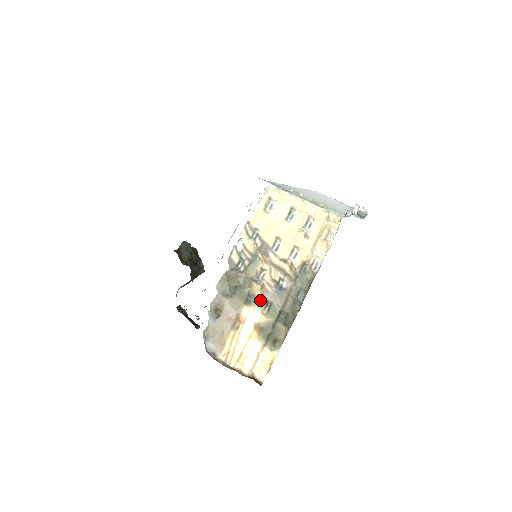
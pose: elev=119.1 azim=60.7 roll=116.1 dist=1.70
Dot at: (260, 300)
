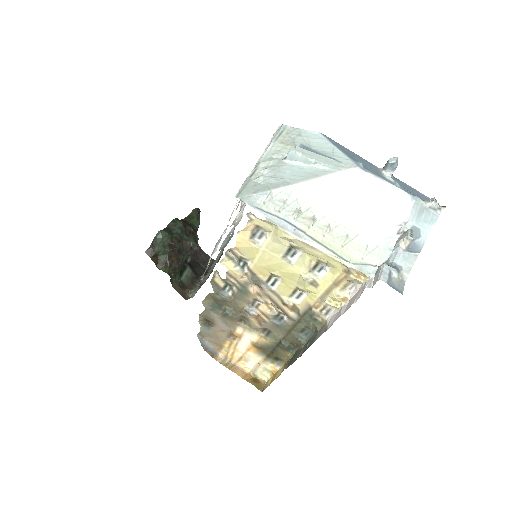
Dot at: (256, 326)
